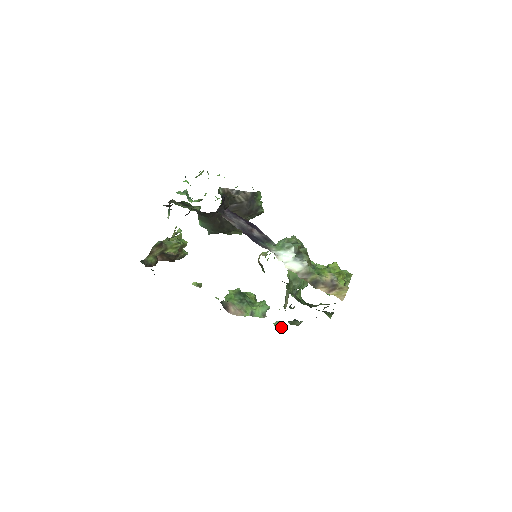
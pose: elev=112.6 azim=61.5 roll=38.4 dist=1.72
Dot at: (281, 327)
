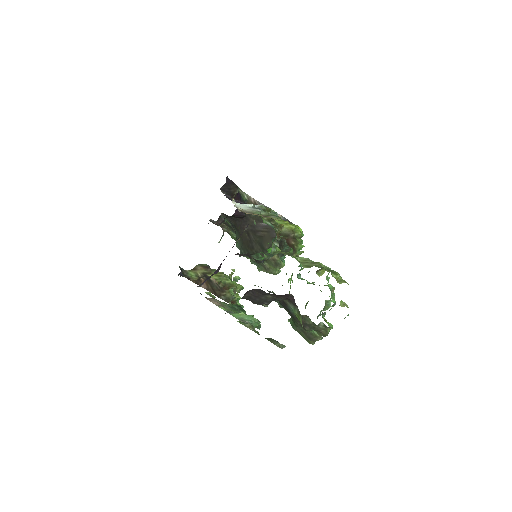
Dot at: (247, 327)
